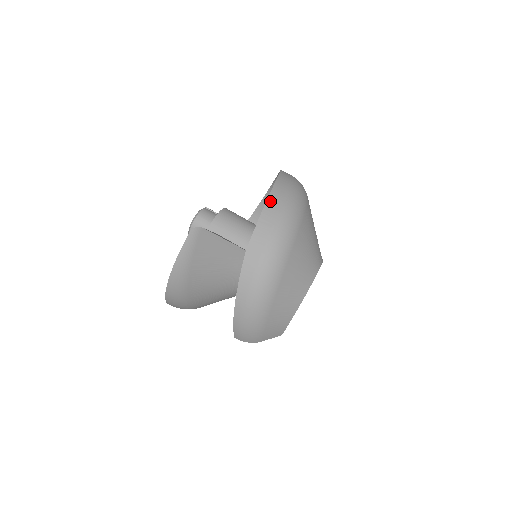
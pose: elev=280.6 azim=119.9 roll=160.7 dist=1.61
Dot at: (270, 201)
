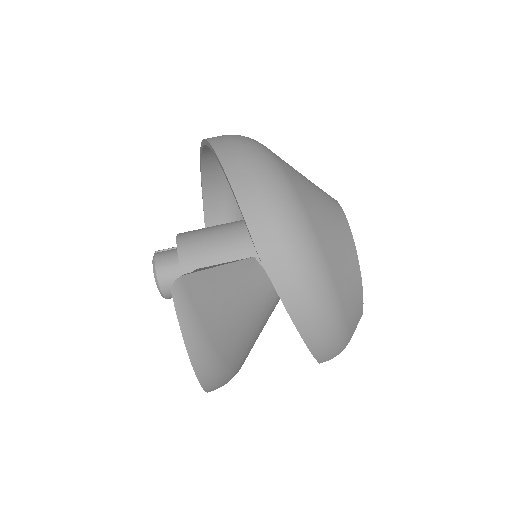
Dot at: (232, 177)
